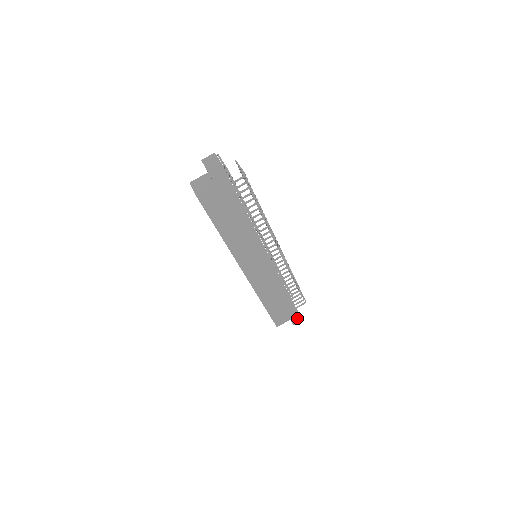
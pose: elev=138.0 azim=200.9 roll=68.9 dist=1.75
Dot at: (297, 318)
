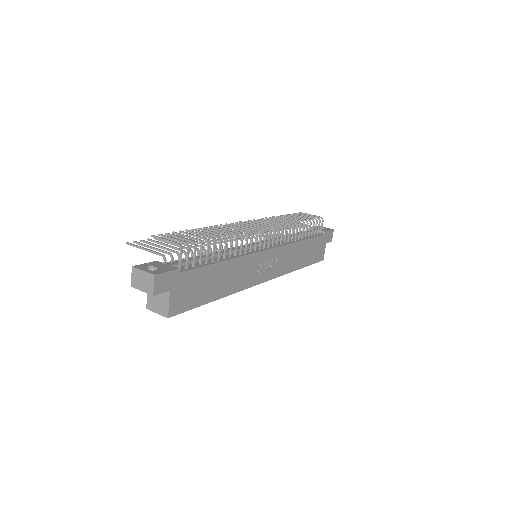
Dot at: (329, 235)
